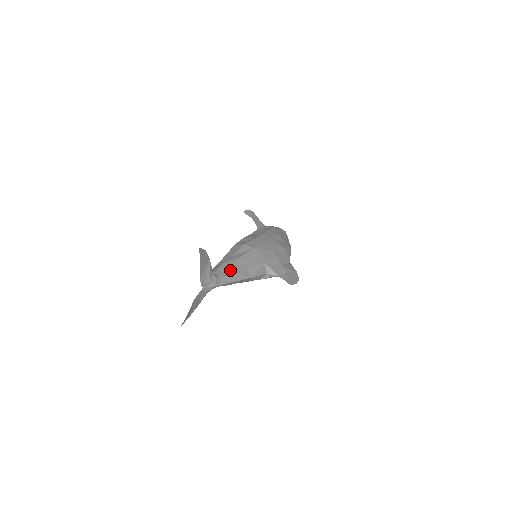
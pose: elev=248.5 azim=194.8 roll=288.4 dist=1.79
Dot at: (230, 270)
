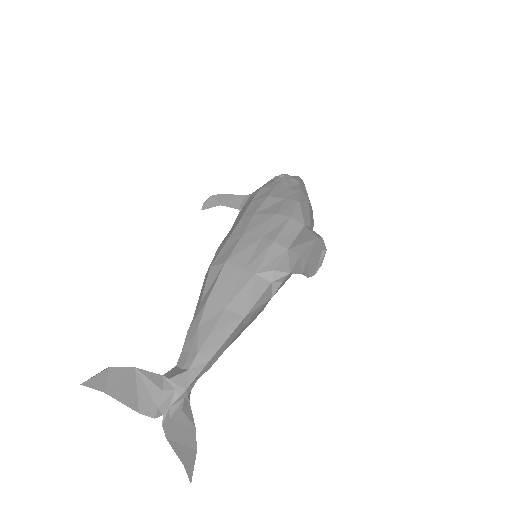
Dot at: (198, 340)
